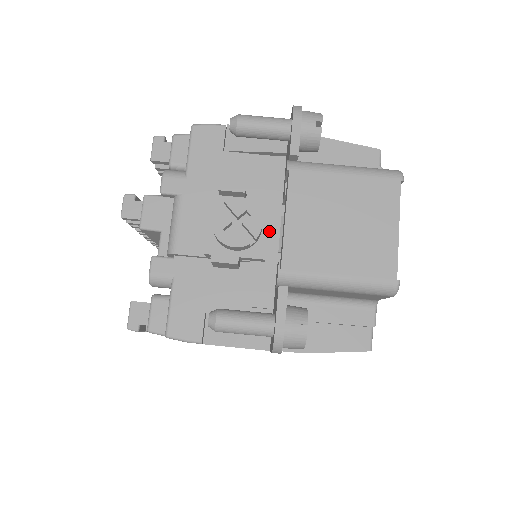
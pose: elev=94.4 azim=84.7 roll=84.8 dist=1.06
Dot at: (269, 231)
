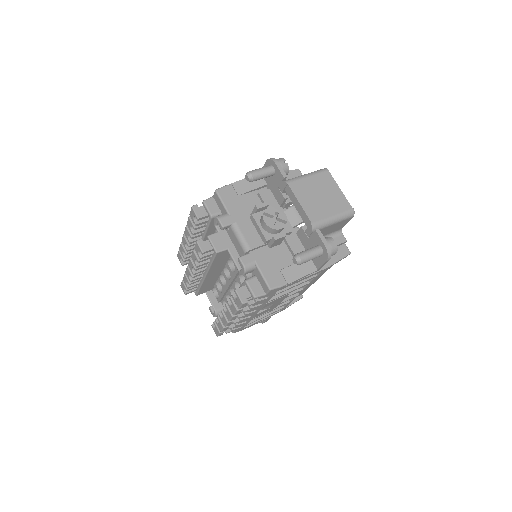
Dot at: occluded
